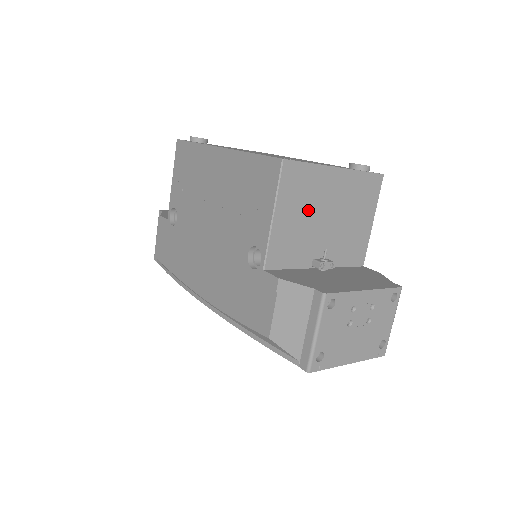
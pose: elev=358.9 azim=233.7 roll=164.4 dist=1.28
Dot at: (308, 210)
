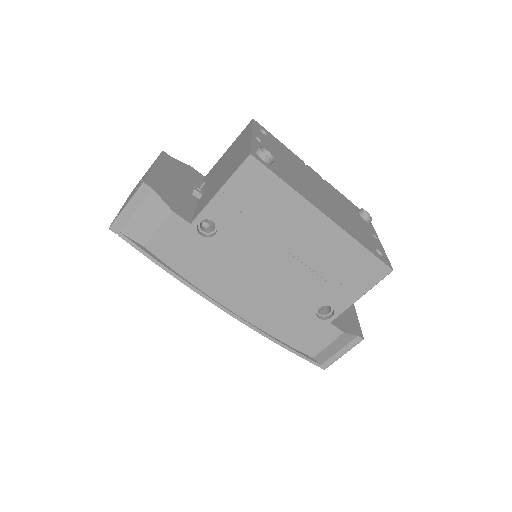
Dot at: occluded
